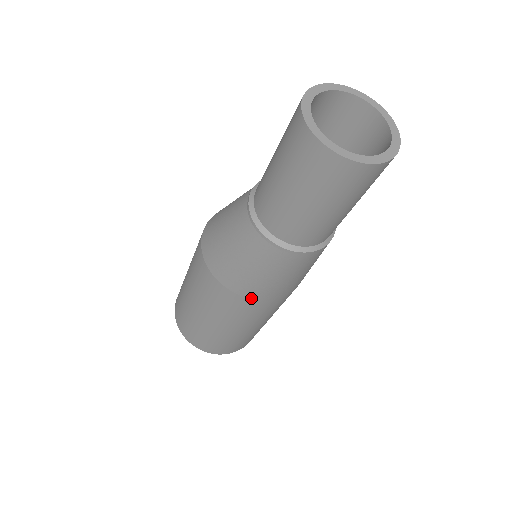
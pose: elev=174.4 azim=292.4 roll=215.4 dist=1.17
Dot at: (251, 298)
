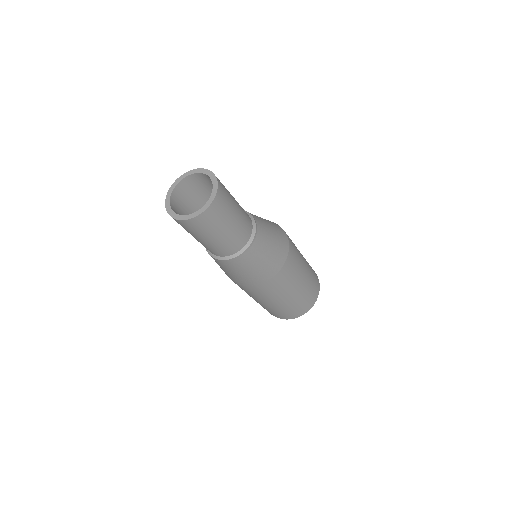
Dot at: (248, 285)
